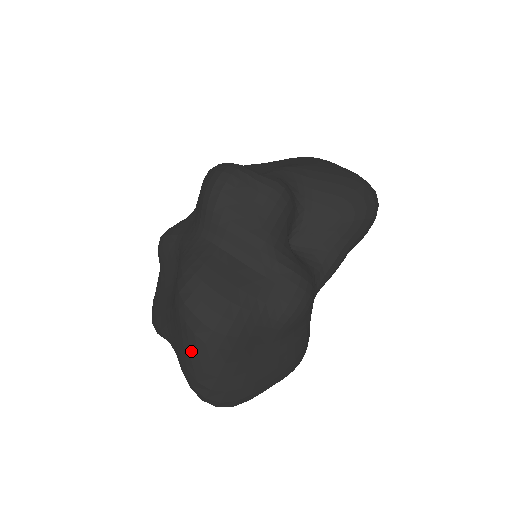
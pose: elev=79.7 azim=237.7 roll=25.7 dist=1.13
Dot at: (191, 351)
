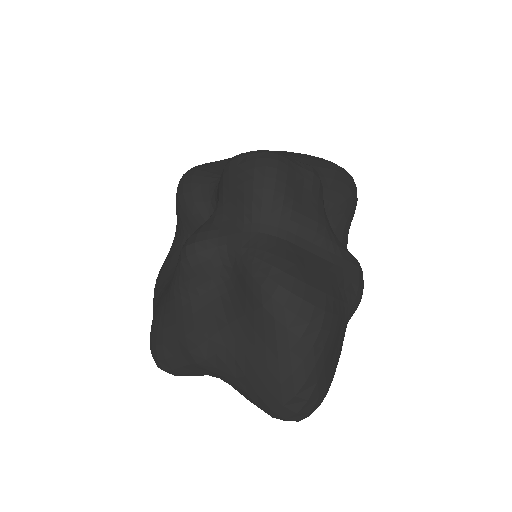
Dot at: (293, 361)
